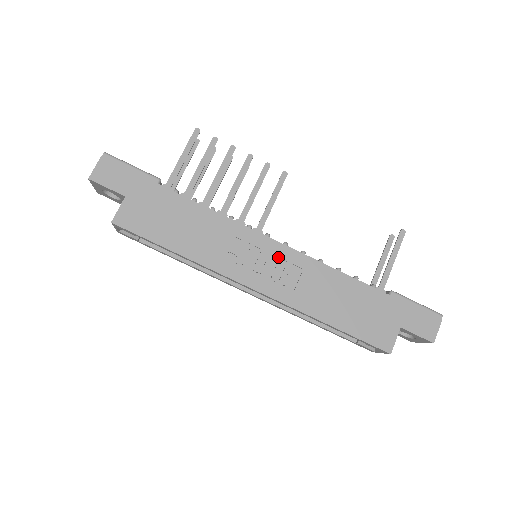
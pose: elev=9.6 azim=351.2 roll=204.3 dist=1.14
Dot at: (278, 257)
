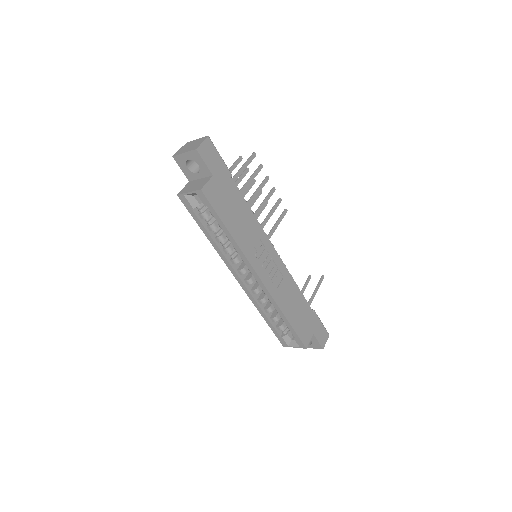
Dot at: (275, 263)
